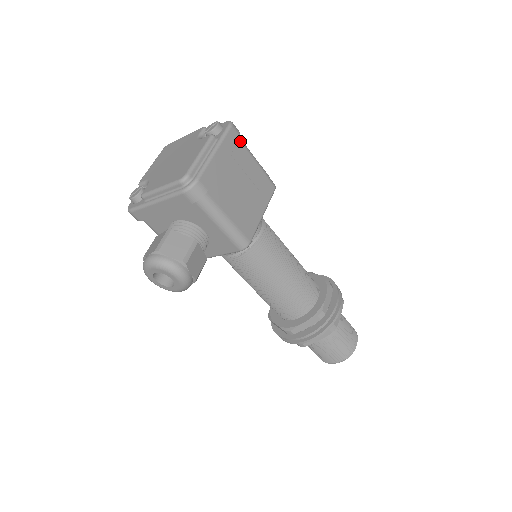
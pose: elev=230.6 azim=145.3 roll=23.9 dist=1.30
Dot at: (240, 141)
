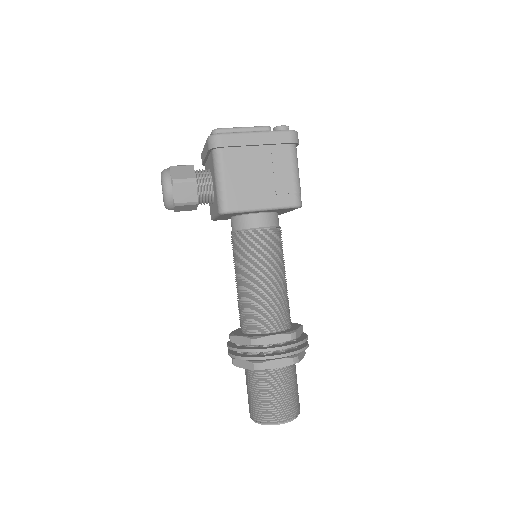
Dot at: (291, 148)
